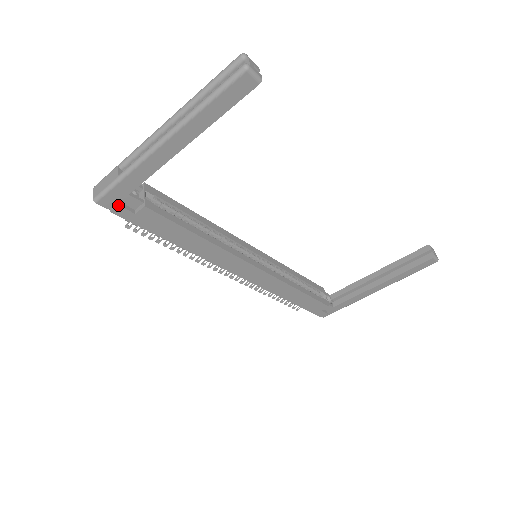
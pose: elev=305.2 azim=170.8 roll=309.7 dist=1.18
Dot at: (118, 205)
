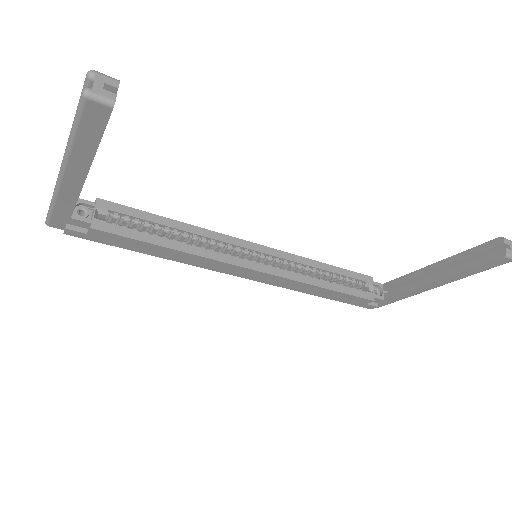
Dot at: (65, 228)
